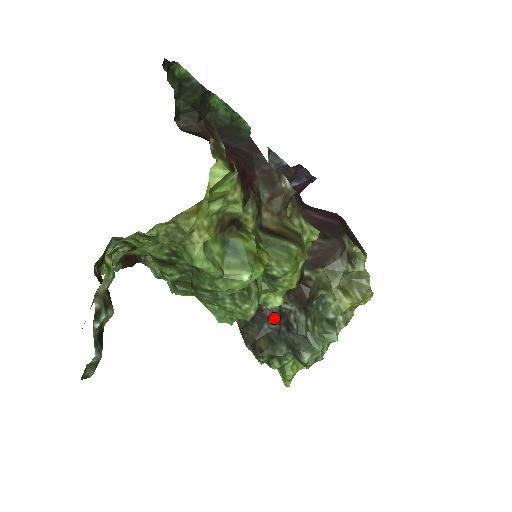
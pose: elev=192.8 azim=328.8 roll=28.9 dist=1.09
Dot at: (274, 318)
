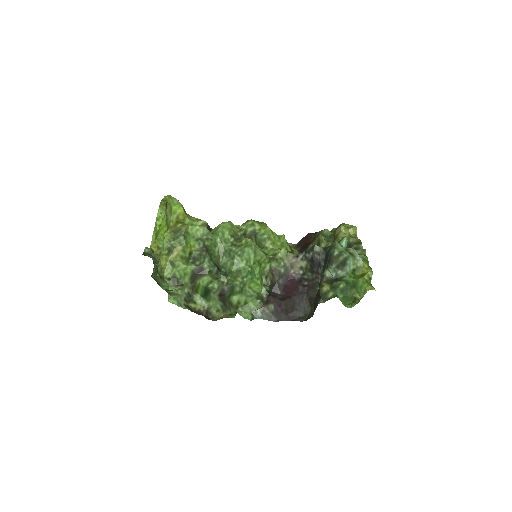
Dot at: (315, 279)
